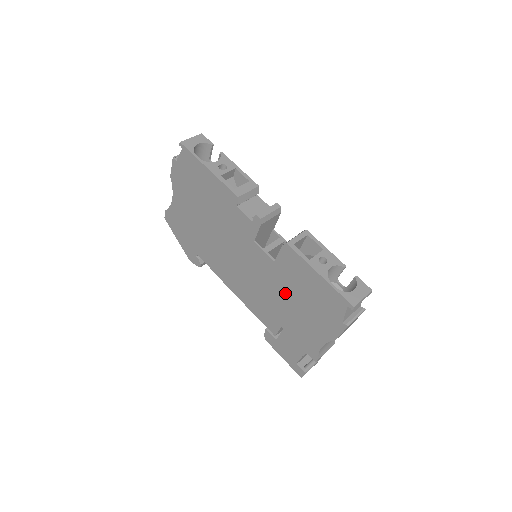
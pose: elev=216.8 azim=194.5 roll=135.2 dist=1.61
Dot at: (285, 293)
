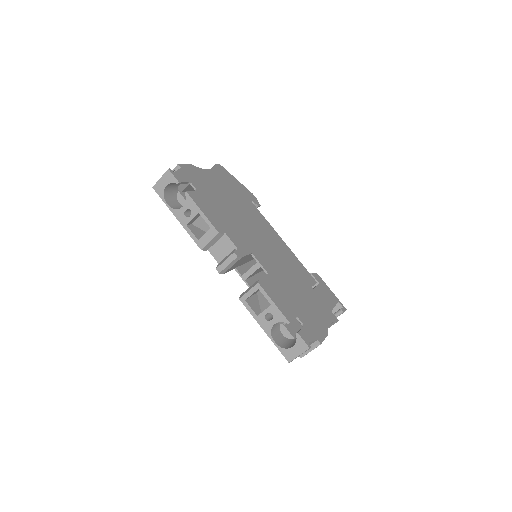
Dot at: occluded
